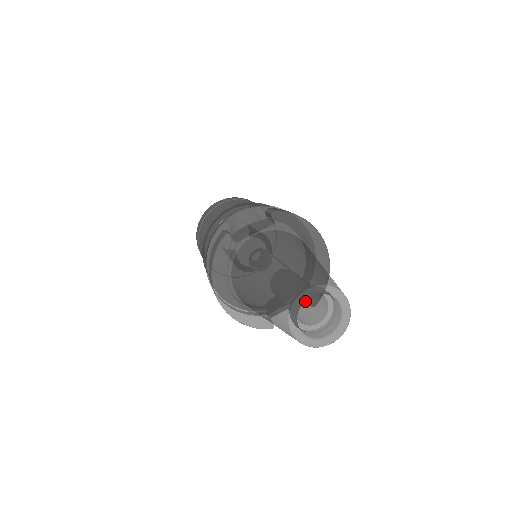
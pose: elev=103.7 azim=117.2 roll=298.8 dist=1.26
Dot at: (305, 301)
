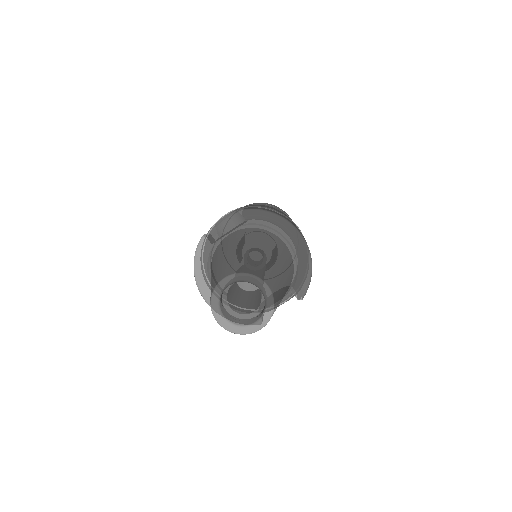
Dot at: (260, 292)
